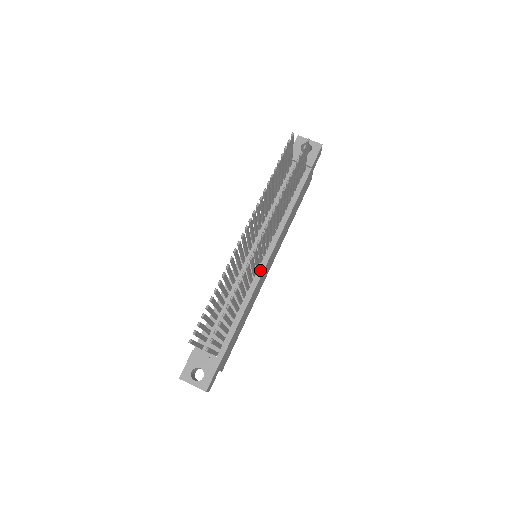
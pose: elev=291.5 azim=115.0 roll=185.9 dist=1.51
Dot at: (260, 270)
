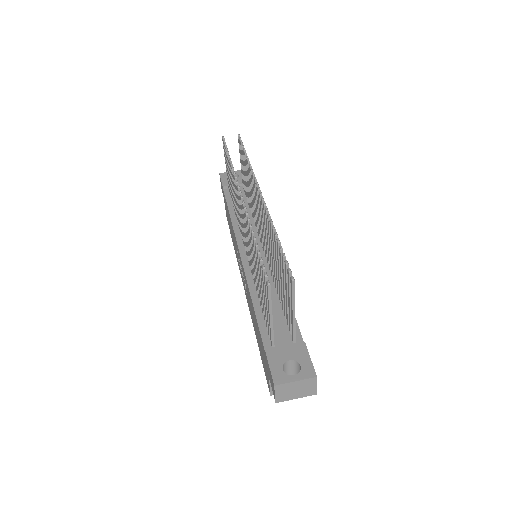
Dot at: occluded
